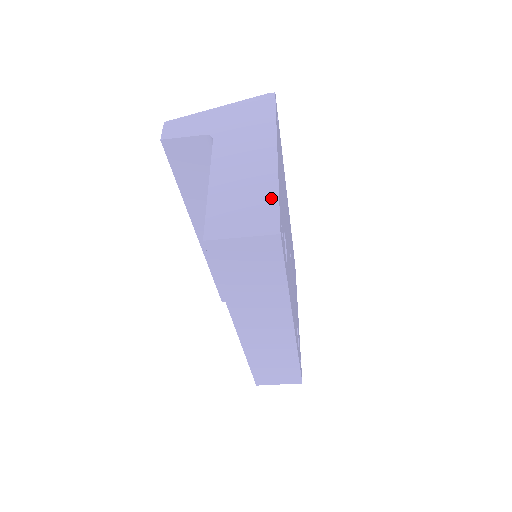
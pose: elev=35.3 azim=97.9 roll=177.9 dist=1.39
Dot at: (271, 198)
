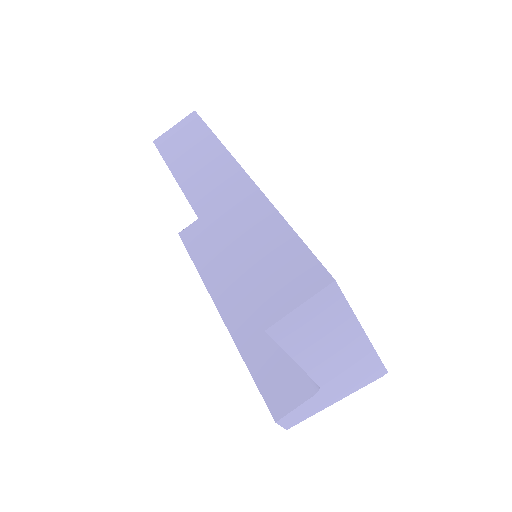
Dot at: occluded
